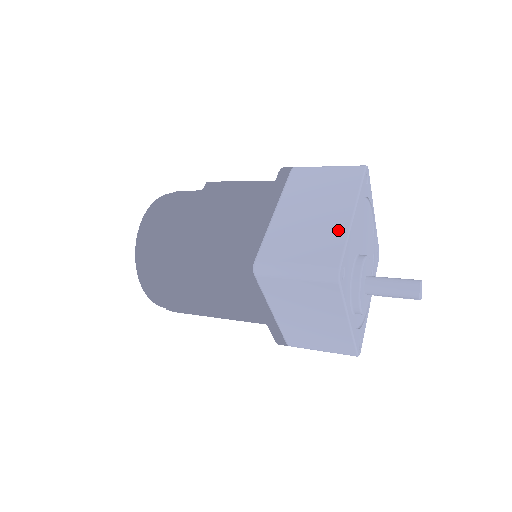
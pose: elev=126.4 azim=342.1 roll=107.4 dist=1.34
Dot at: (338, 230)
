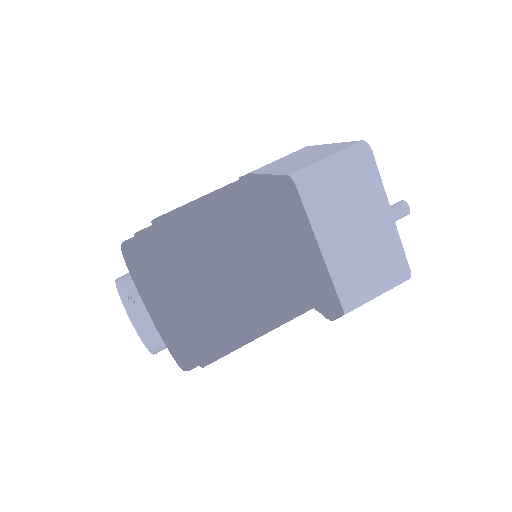
Dot at: (391, 240)
